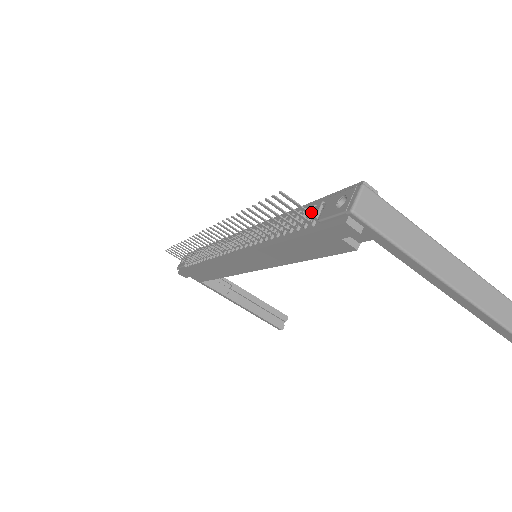
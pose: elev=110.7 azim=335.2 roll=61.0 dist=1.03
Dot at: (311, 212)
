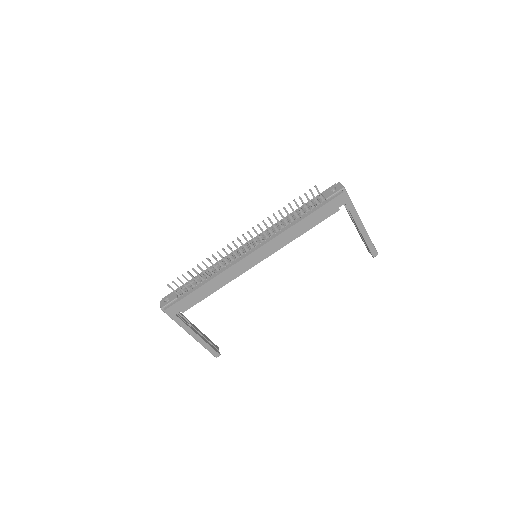
Dot at: (314, 202)
